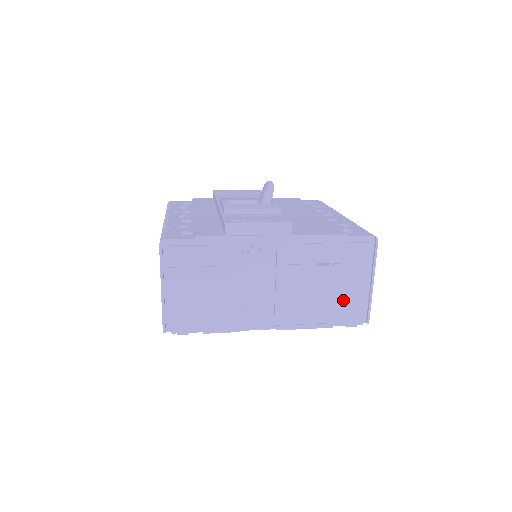
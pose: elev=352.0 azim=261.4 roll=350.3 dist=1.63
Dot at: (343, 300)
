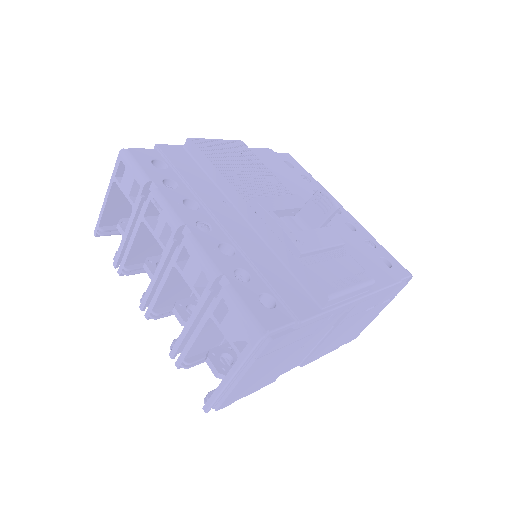
Dot at: (359, 328)
